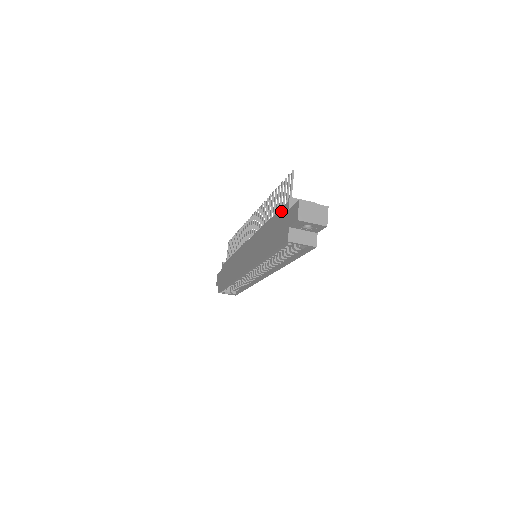
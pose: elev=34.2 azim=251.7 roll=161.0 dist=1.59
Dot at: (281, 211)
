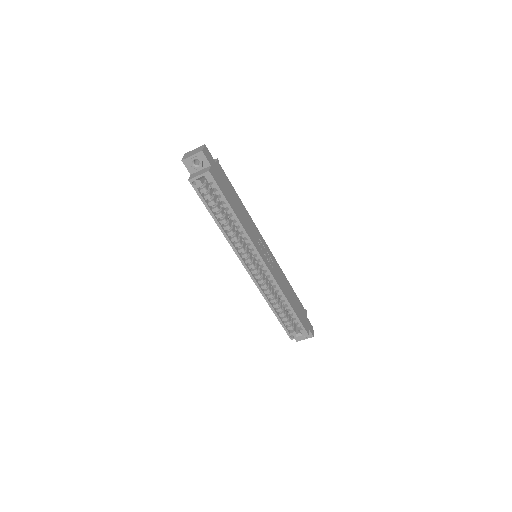
Dot at: occluded
